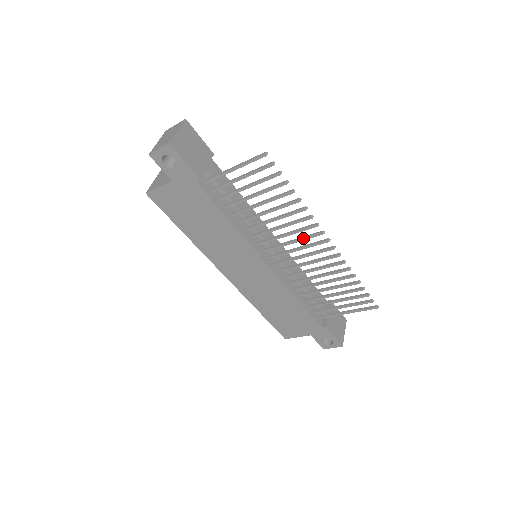
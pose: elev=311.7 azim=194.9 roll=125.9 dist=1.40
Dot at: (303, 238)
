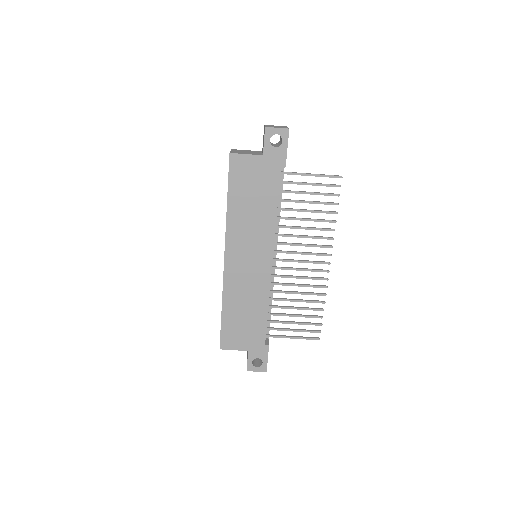
Dot at: (314, 253)
